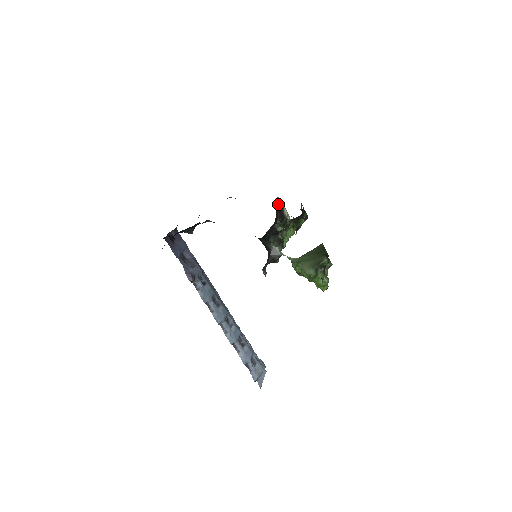
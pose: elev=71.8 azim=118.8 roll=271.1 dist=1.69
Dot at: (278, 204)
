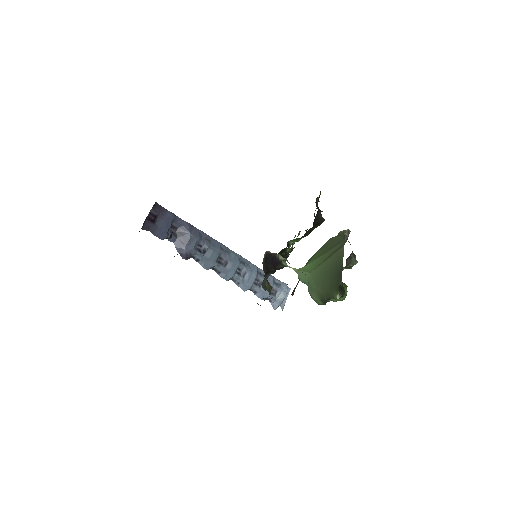
Dot at: (268, 257)
